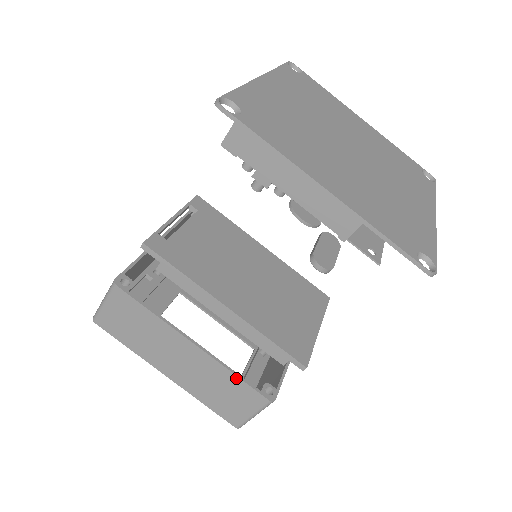
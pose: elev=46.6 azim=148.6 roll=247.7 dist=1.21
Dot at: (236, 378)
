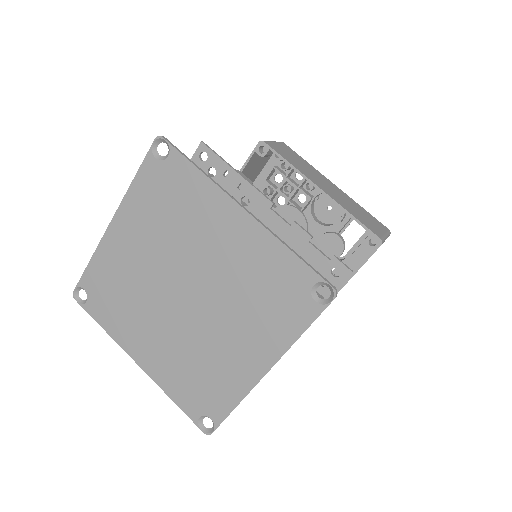
Dot at: occluded
